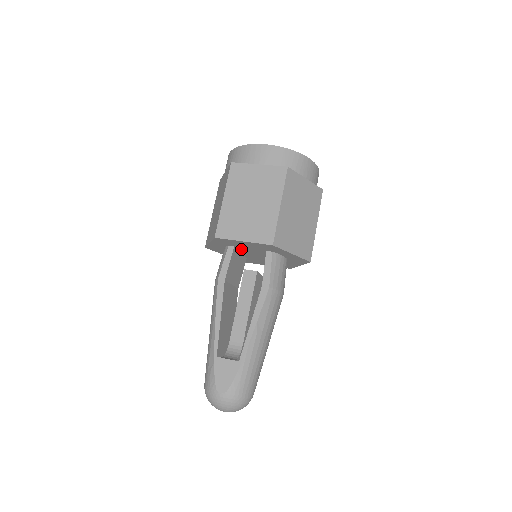
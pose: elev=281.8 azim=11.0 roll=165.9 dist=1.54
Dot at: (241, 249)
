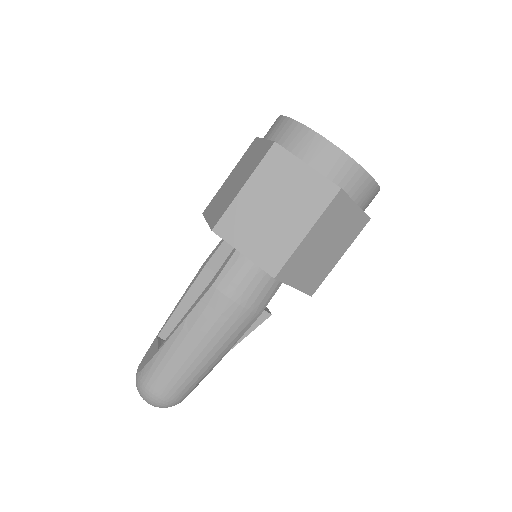
Dot at: occluded
